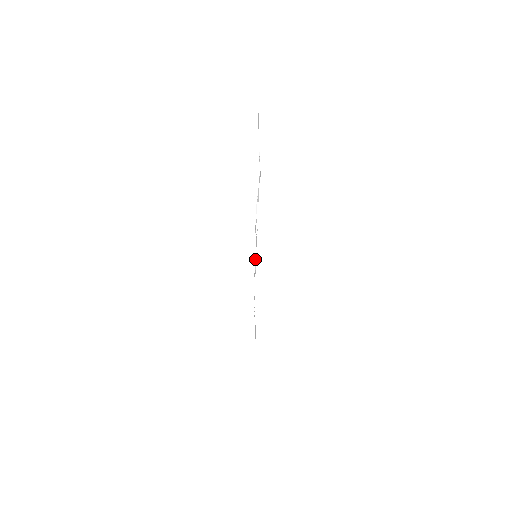
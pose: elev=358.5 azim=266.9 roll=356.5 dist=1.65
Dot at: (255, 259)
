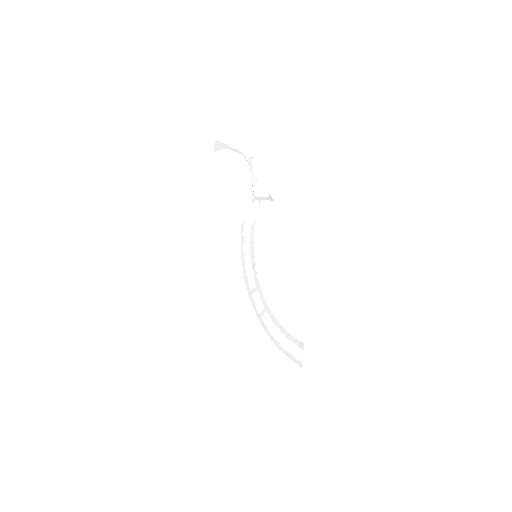
Dot at: (252, 266)
